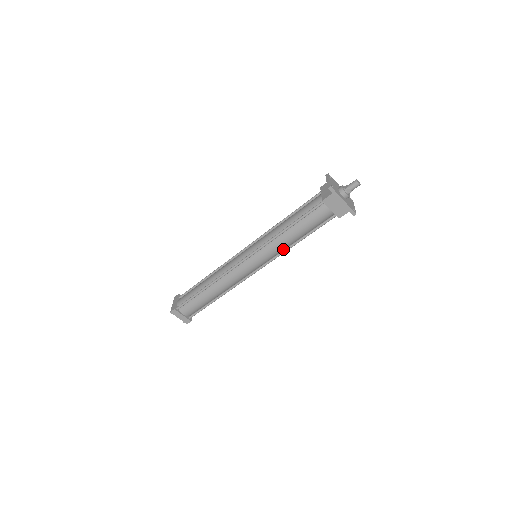
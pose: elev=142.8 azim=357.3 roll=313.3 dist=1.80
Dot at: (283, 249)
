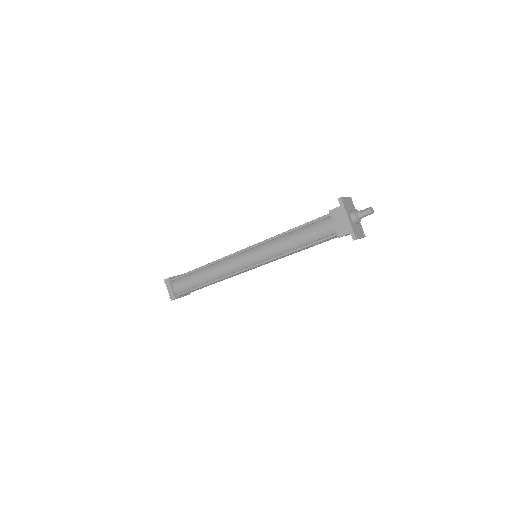
Dot at: (279, 254)
